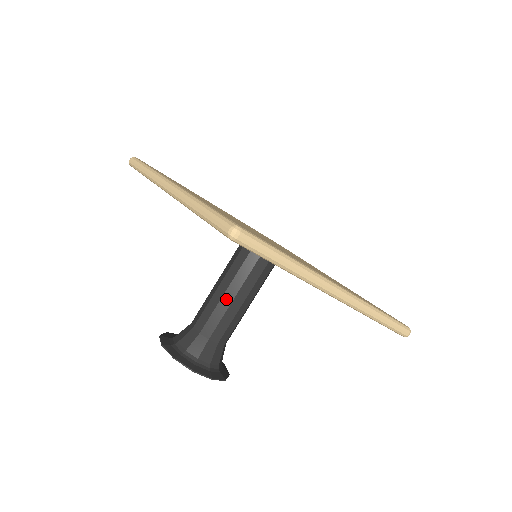
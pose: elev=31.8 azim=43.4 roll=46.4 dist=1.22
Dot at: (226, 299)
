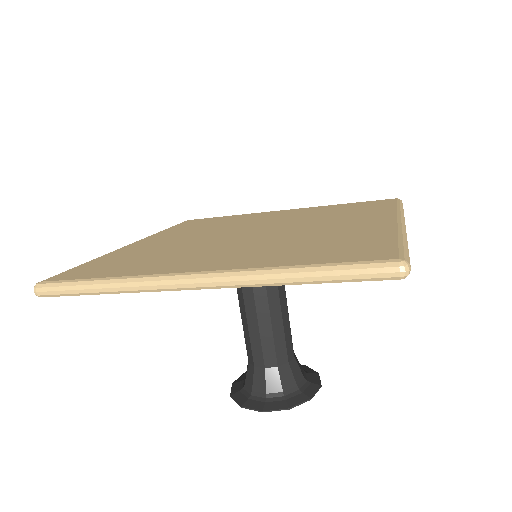
Dot at: (275, 318)
